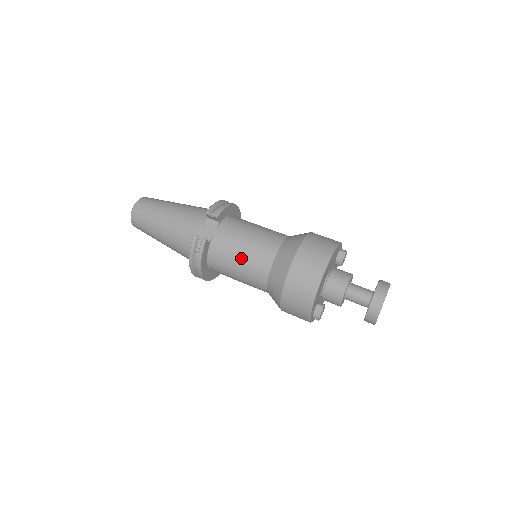
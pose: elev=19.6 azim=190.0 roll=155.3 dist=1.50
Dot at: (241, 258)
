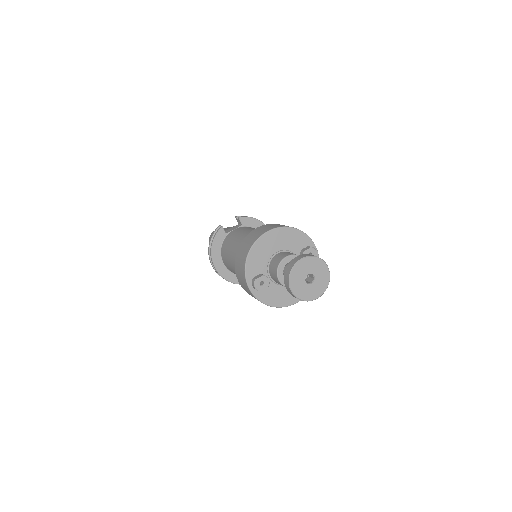
Dot at: (235, 241)
